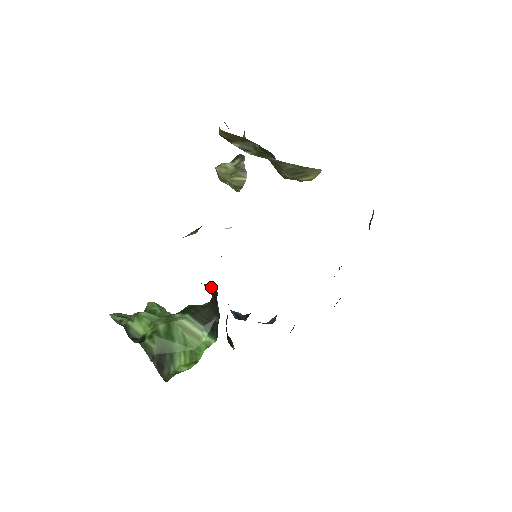
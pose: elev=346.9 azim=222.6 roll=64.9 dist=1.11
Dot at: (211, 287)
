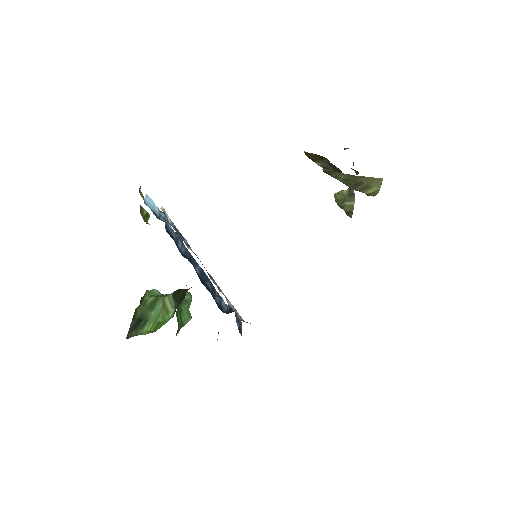
Dot at: occluded
